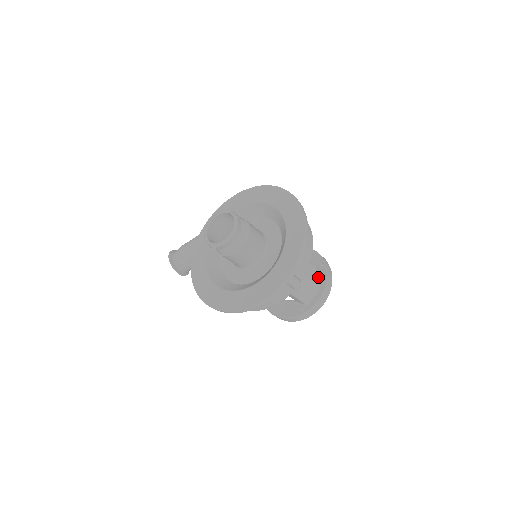
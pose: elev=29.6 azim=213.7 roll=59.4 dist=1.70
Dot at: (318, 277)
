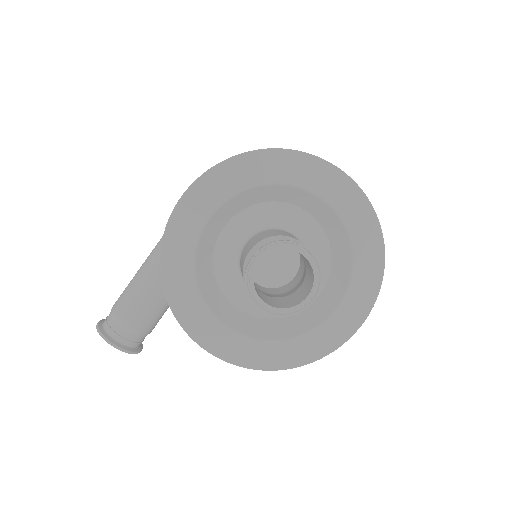
Dot at: occluded
